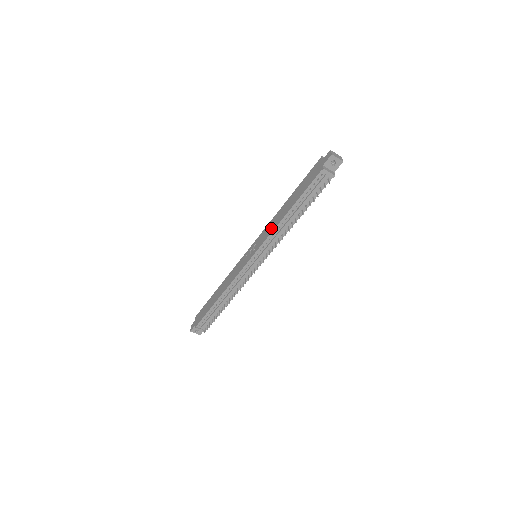
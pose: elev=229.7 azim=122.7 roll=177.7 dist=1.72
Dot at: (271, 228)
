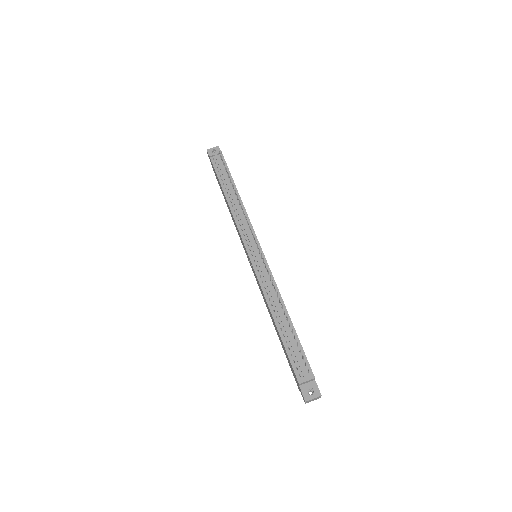
Dot at: occluded
